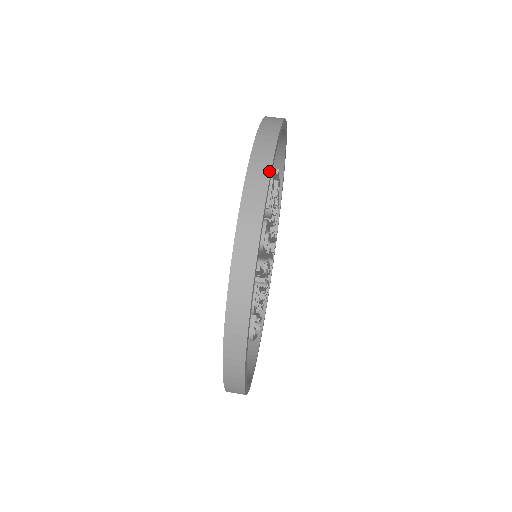
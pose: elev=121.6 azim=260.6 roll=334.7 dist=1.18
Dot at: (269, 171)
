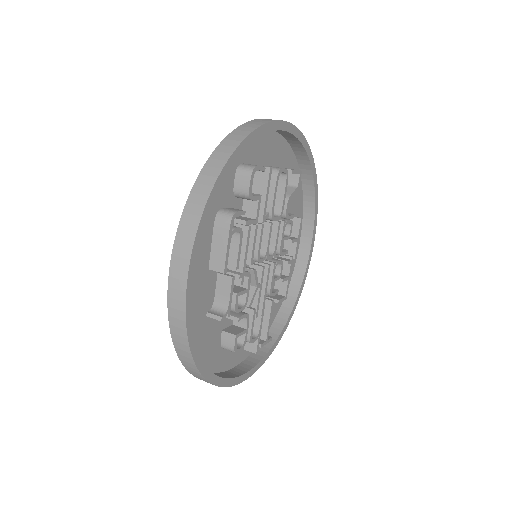
Dot at: (304, 137)
